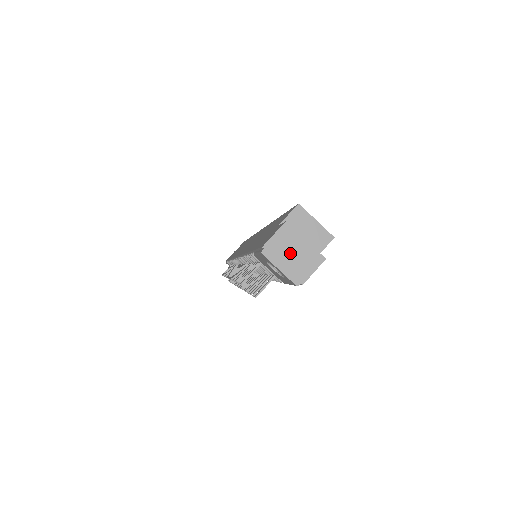
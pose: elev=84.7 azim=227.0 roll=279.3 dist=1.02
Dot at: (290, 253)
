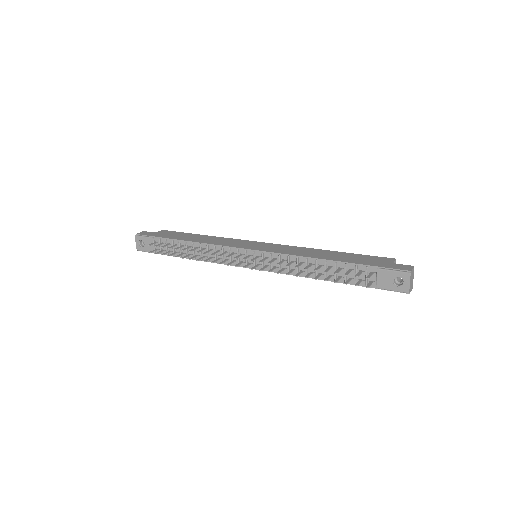
Dot at: (412, 279)
